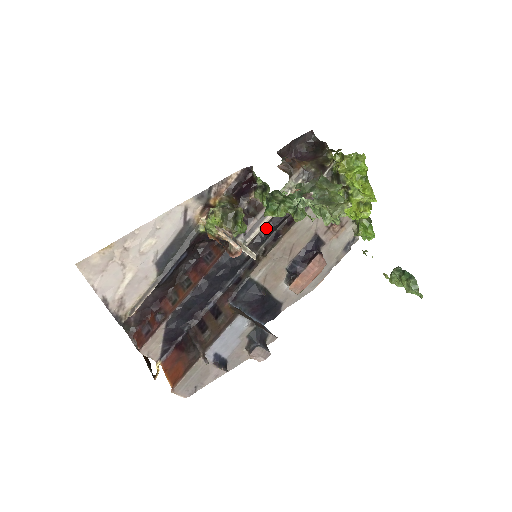
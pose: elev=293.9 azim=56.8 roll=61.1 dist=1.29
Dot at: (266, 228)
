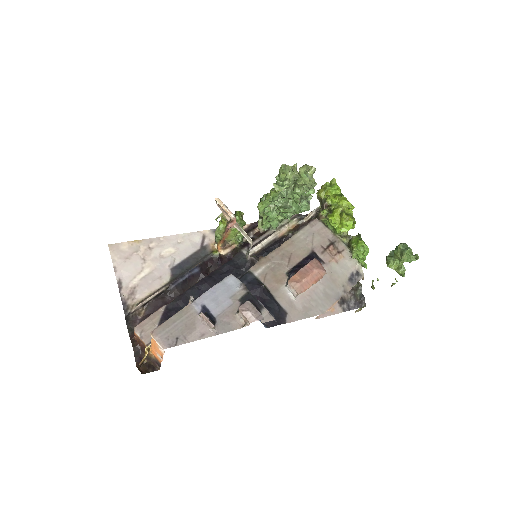
Dot at: (268, 247)
